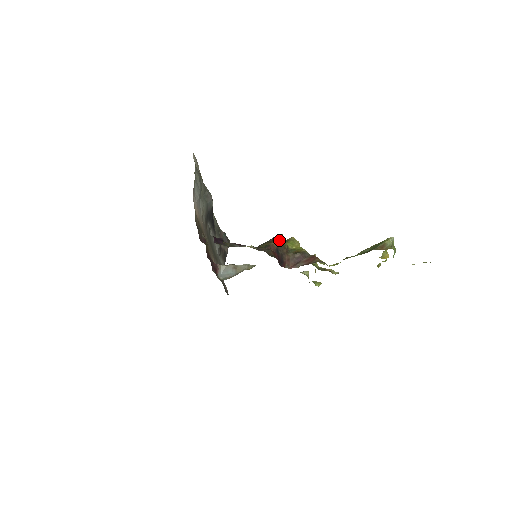
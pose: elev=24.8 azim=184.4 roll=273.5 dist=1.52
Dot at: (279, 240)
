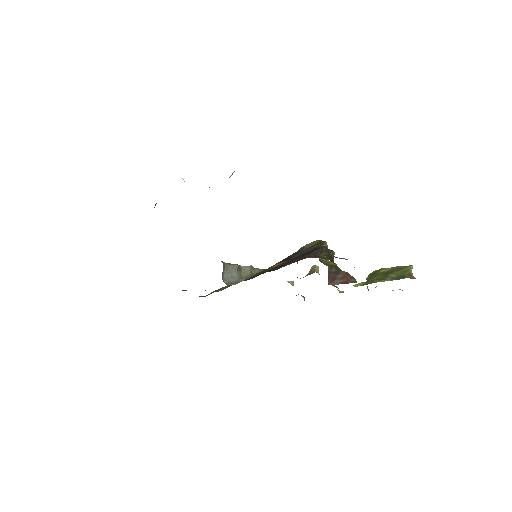
Dot at: (332, 250)
